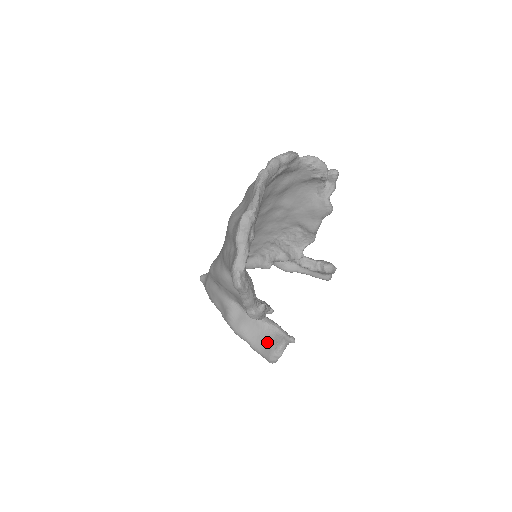
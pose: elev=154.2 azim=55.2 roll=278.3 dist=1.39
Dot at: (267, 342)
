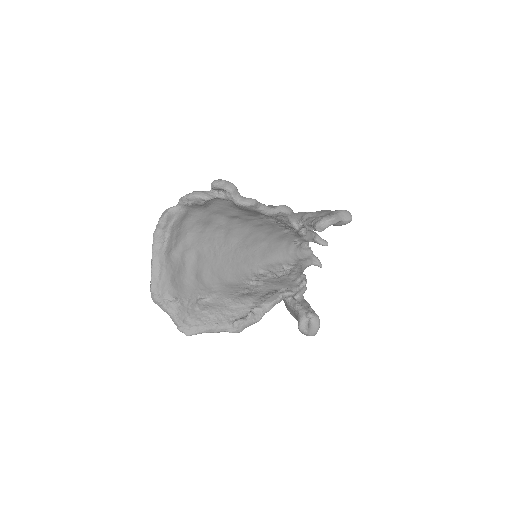
Dot at: occluded
